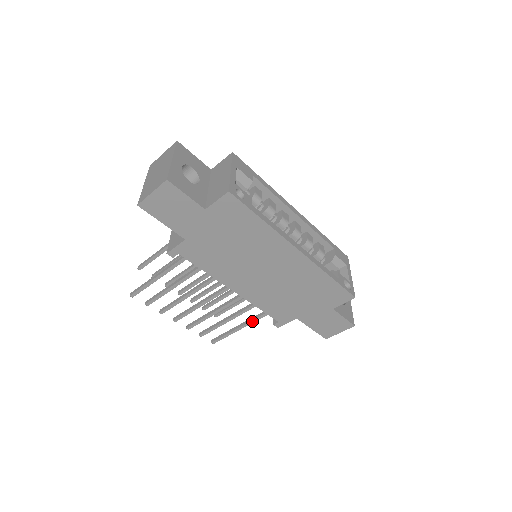
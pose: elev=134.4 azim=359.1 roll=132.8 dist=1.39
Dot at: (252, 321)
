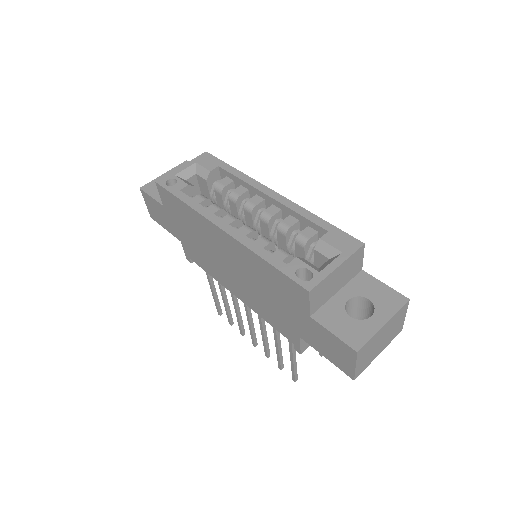
Dot at: (290, 346)
